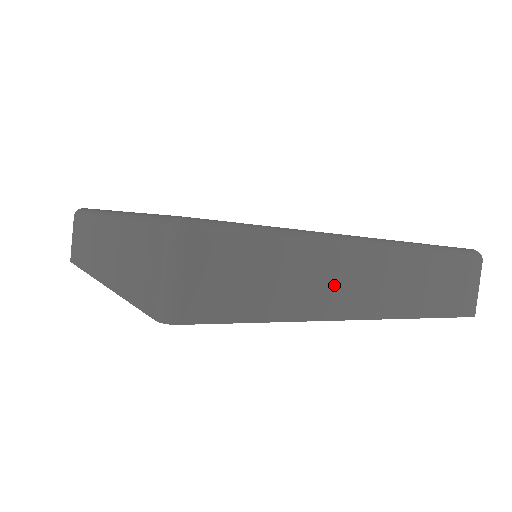
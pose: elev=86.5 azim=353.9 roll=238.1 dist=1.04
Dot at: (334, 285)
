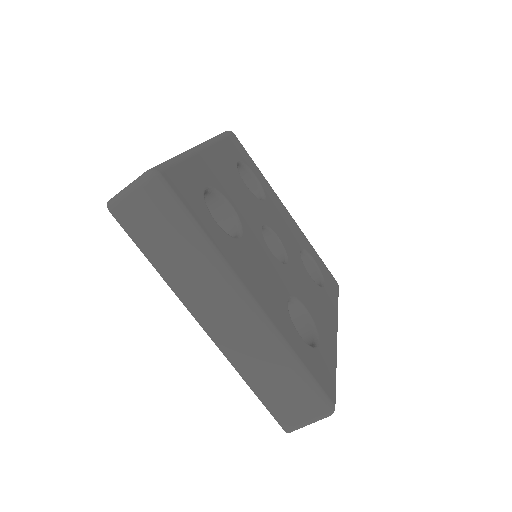
Dot at: occluded
